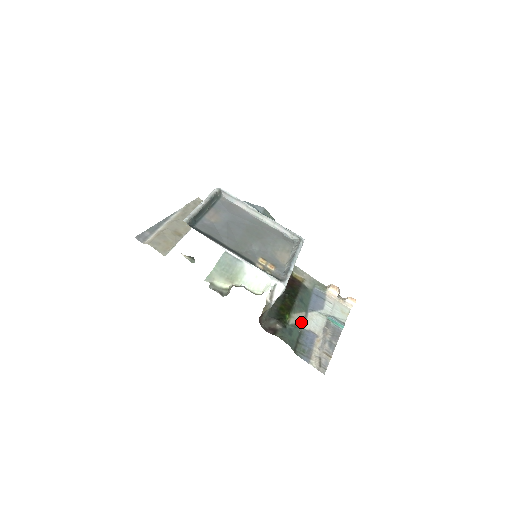
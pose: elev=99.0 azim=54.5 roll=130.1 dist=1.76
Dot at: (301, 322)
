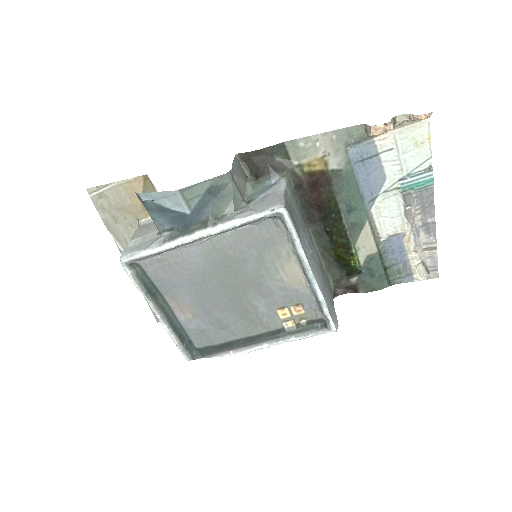
Dot at: (372, 245)
